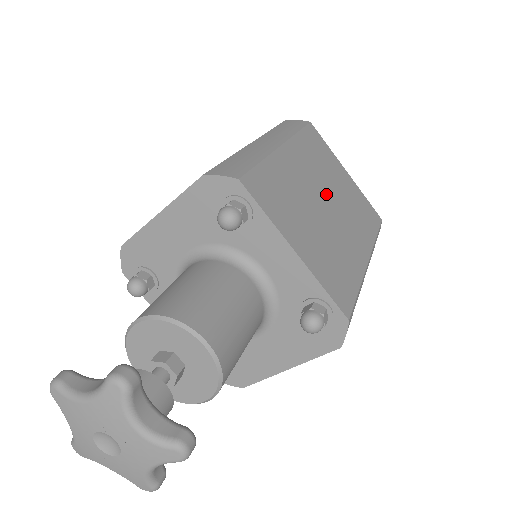
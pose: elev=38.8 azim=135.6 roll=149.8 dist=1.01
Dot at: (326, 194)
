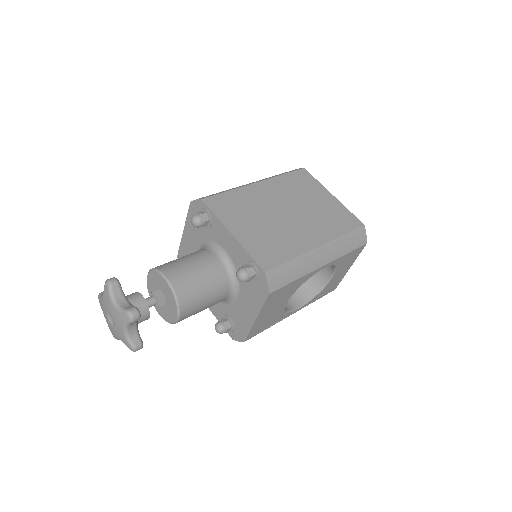
Dot at: (291, 207)
